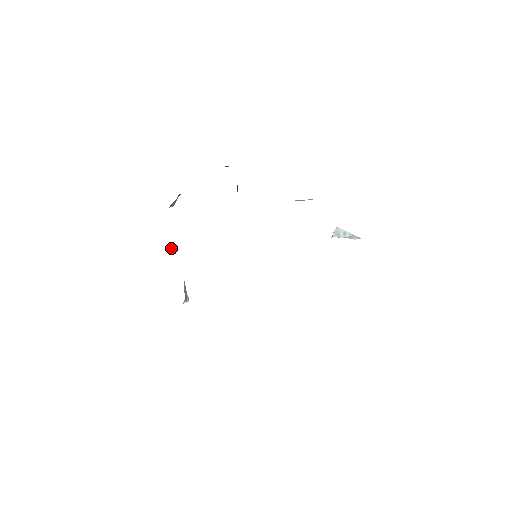
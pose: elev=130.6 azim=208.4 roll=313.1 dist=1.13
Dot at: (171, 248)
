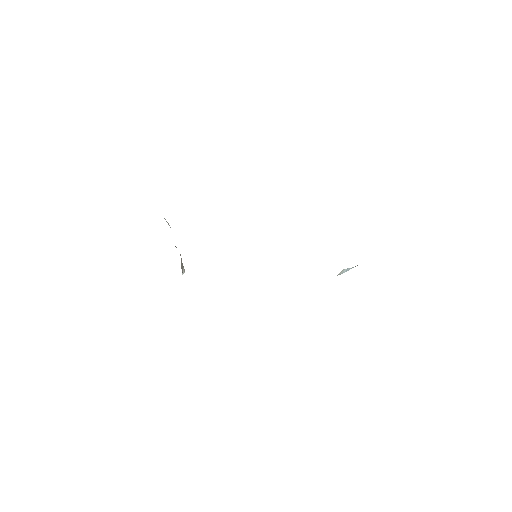
Dot at: (166, 221)
